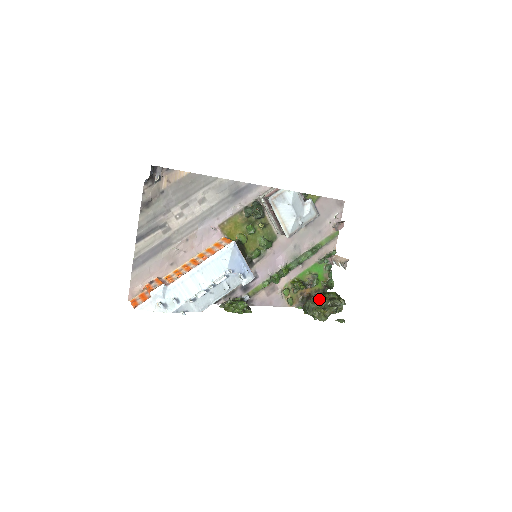
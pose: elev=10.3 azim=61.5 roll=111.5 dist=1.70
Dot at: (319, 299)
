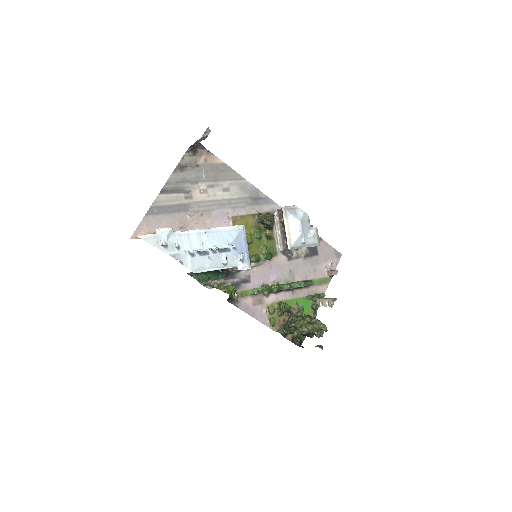
Dot at: (303, 316)
